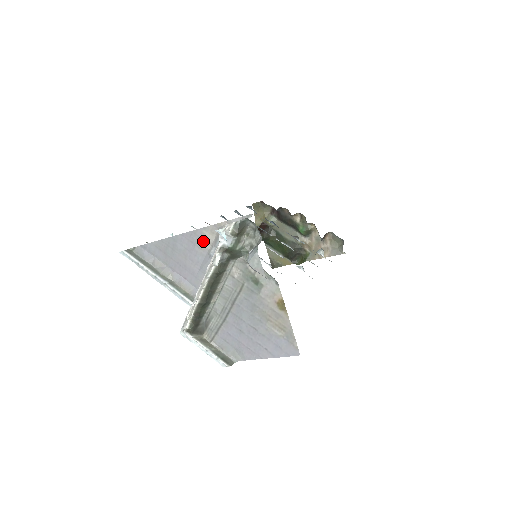
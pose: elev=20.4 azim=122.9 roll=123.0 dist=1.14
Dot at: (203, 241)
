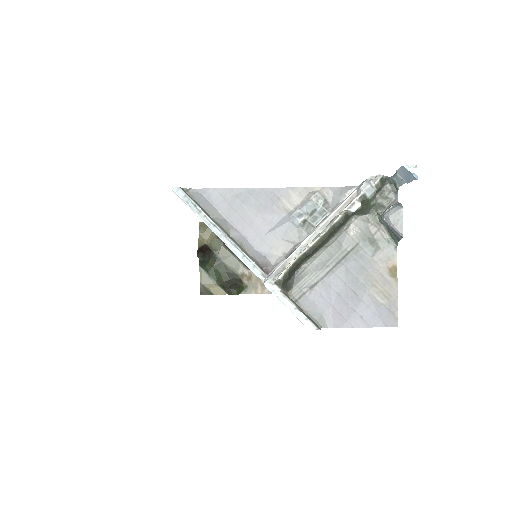
Dot at: (286, 201)
